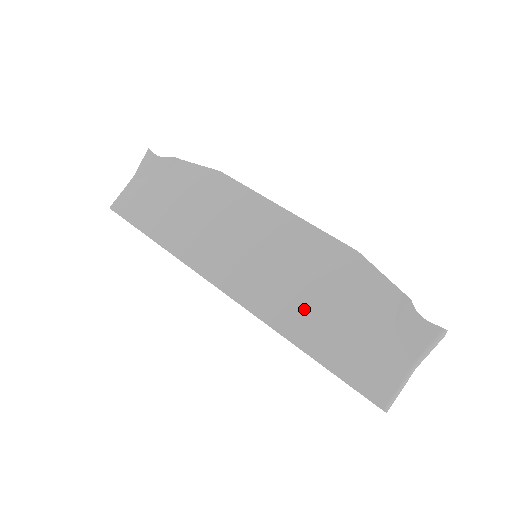
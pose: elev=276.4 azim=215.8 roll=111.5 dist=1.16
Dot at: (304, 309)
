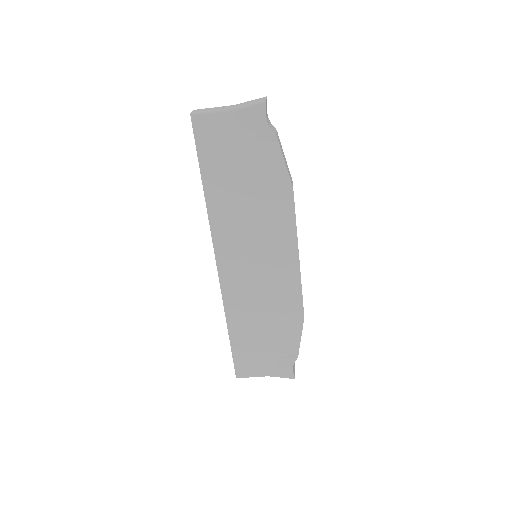
Dot at: (249, 315)
